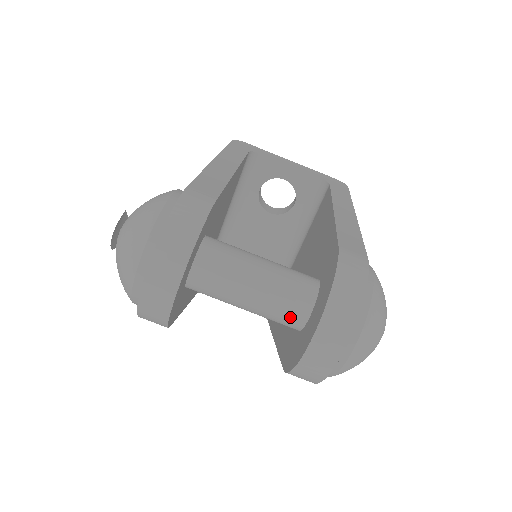
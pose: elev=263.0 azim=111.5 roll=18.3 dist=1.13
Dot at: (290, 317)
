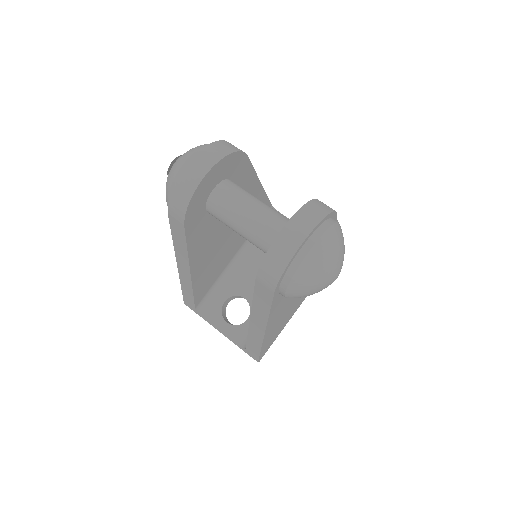
Dot at: (273, 235)
